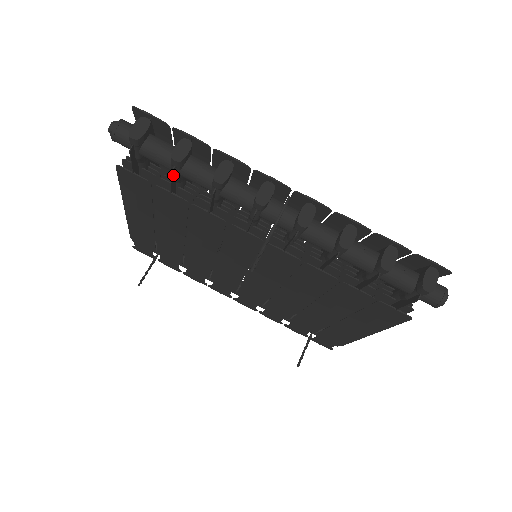
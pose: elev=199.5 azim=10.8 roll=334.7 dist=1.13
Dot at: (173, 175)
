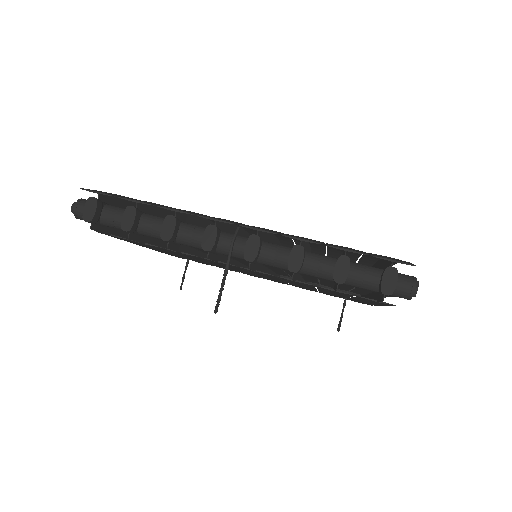
Dot at: (134, 237)
